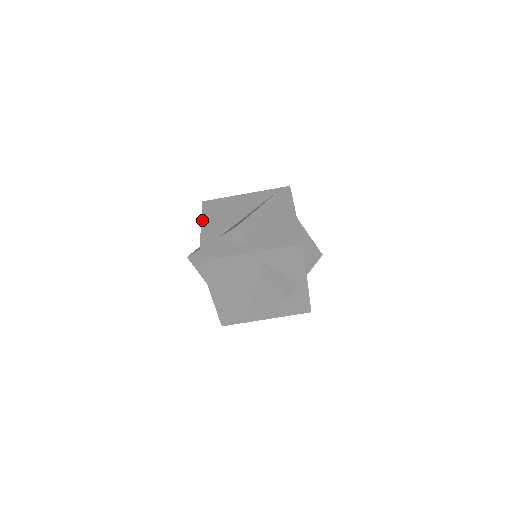
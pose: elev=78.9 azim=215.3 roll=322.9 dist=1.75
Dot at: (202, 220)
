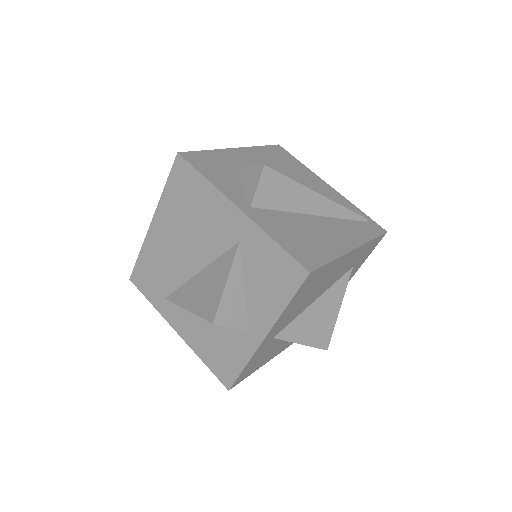
Dot at: (250, 147)
